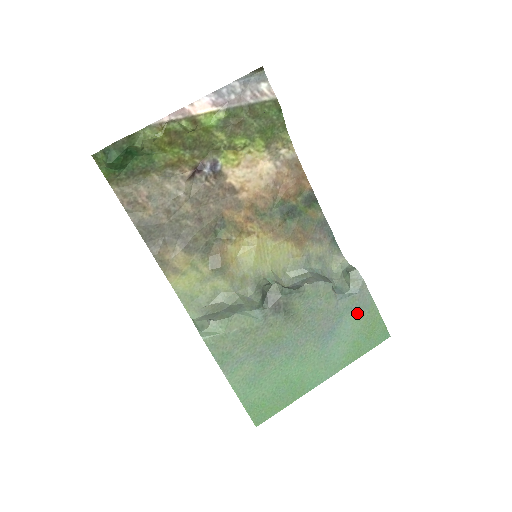
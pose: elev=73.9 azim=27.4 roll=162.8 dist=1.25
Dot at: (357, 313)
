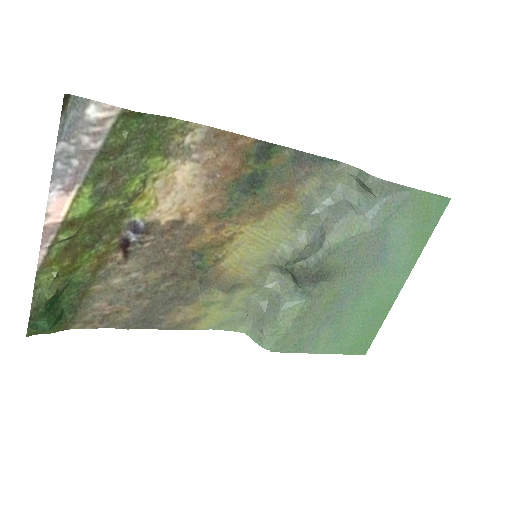
Dot at: (400, 213)
